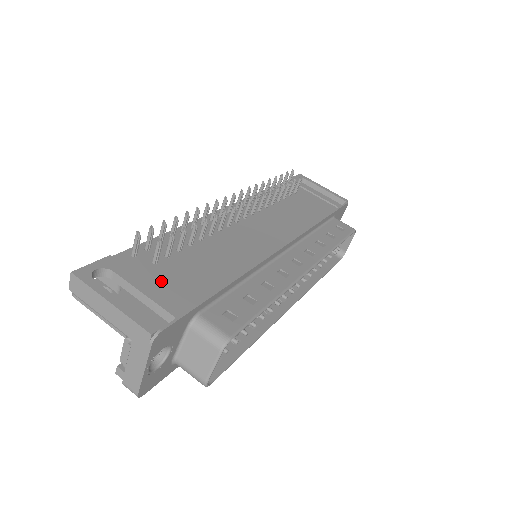
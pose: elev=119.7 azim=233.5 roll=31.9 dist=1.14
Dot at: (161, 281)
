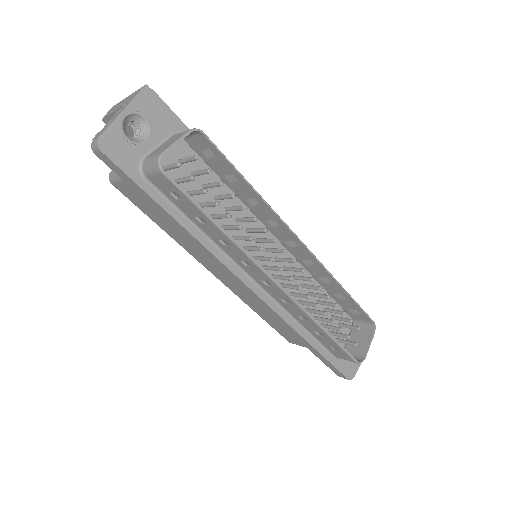
Dot at: occluded
